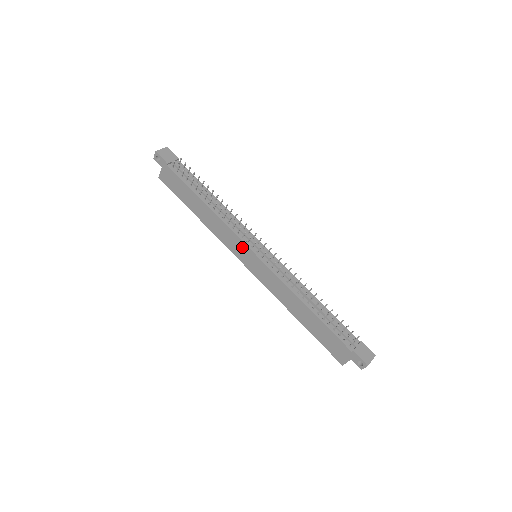
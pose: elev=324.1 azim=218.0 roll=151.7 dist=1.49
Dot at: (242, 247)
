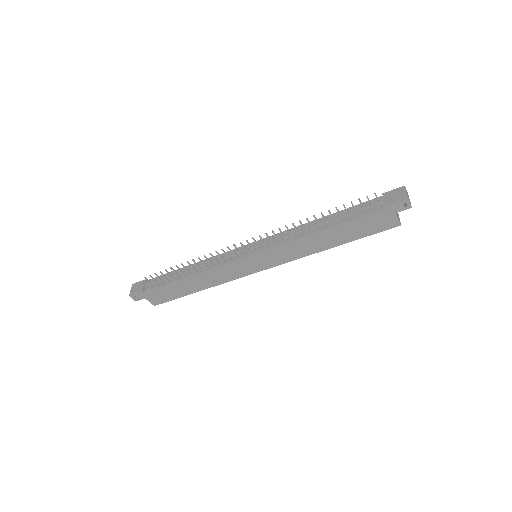
Dot at: (240, 264)
